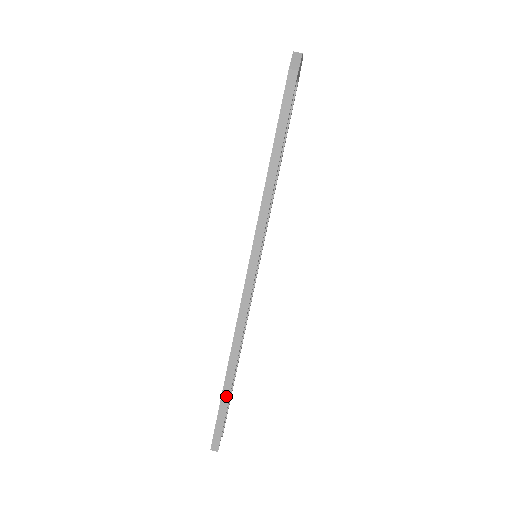
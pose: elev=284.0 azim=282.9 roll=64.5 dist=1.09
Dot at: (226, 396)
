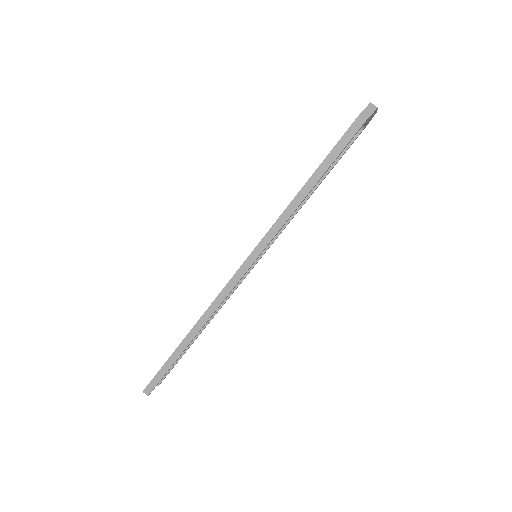
Dot at: (176, 356)
